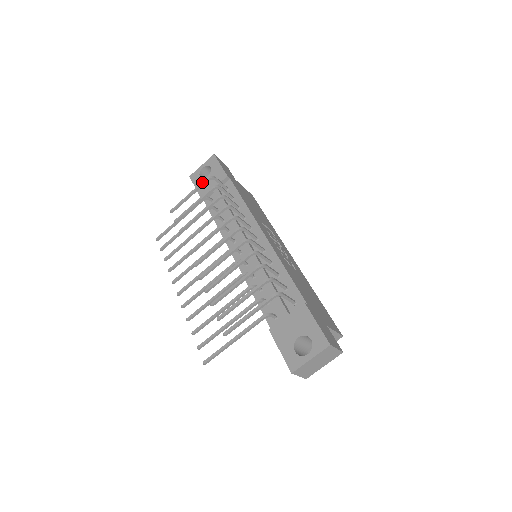
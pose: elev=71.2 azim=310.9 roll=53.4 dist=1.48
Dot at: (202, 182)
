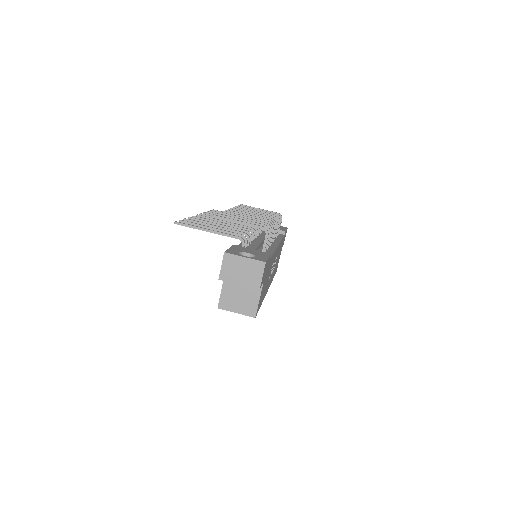
Dot at: (274, 212)
